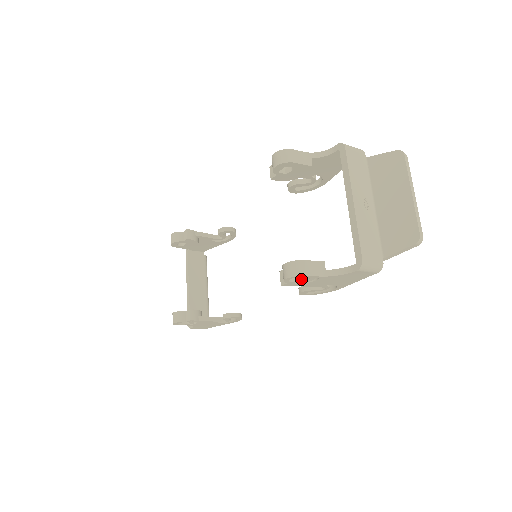
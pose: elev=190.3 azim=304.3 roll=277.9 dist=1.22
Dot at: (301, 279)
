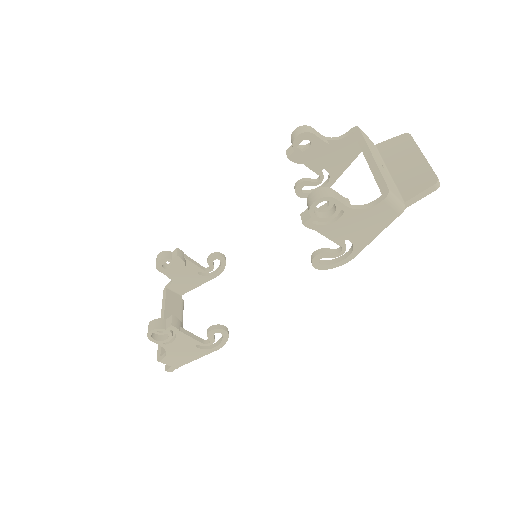
Dot at: (324, 216)
